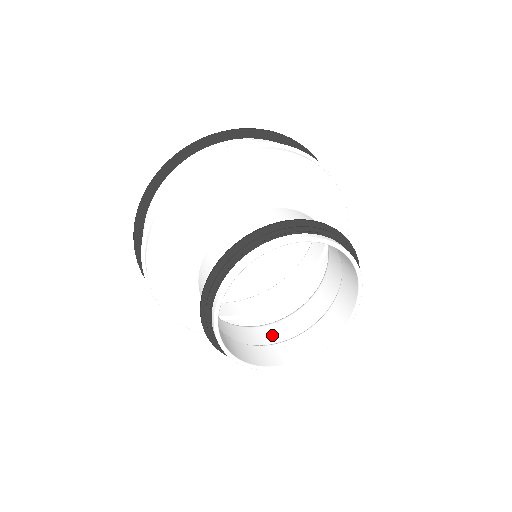
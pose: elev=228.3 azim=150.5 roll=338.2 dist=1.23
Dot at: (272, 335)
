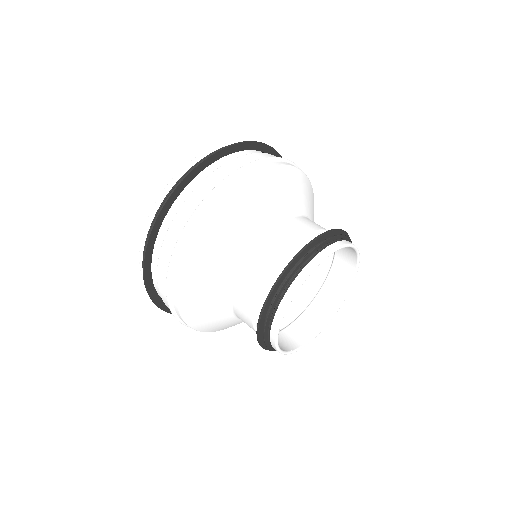
Dot at: (246, 320)
